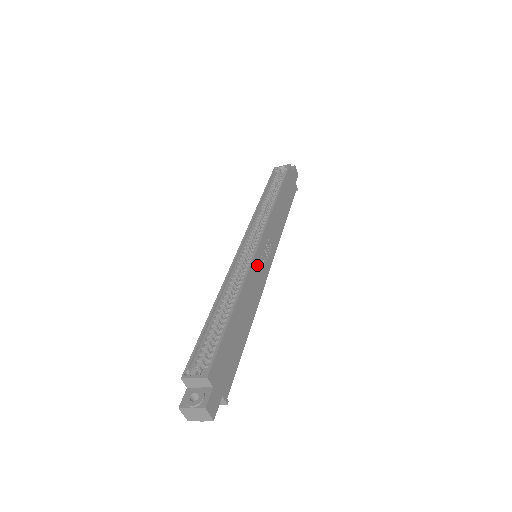
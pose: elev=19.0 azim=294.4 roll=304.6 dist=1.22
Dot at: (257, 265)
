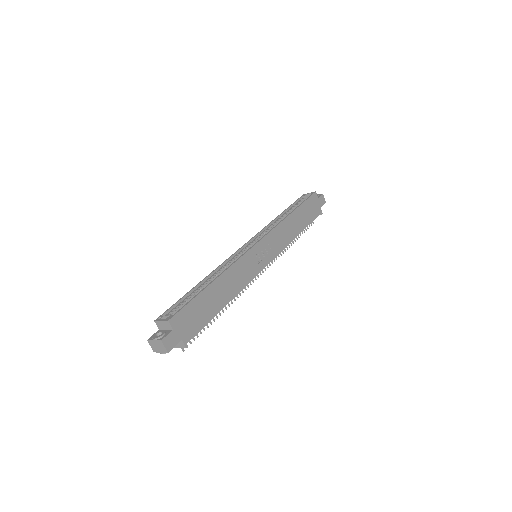
Dot at: (248, 260)
